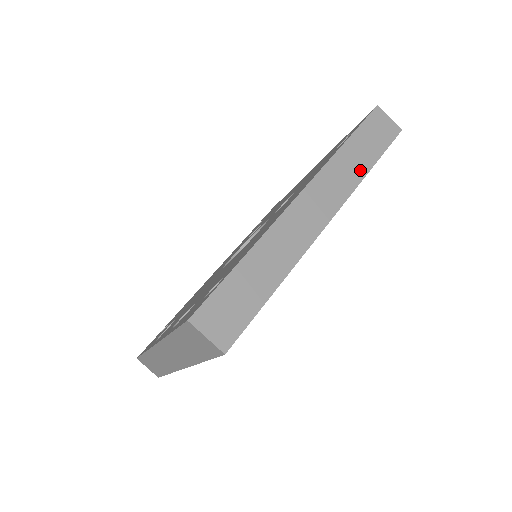
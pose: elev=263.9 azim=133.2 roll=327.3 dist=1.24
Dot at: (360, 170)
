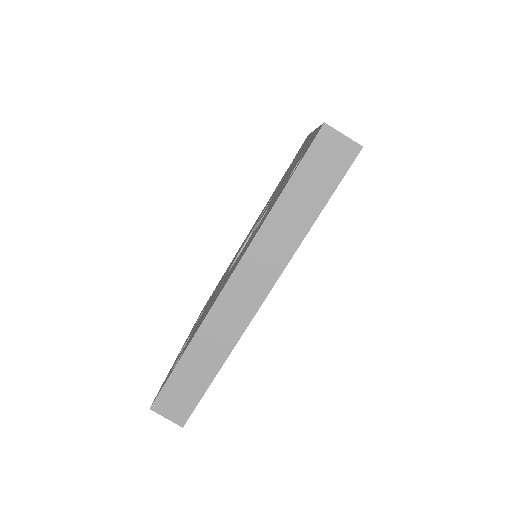
Dot at: (299, 229)
